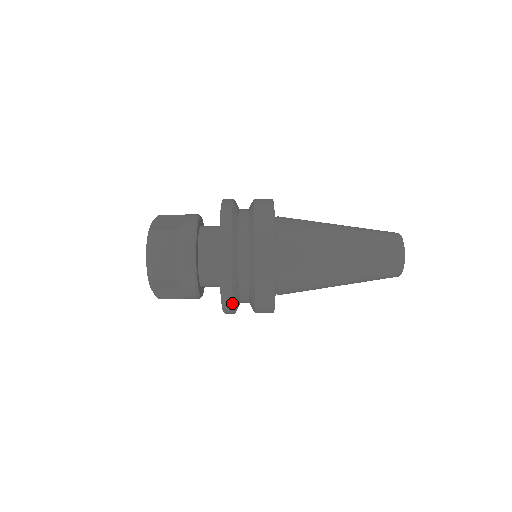
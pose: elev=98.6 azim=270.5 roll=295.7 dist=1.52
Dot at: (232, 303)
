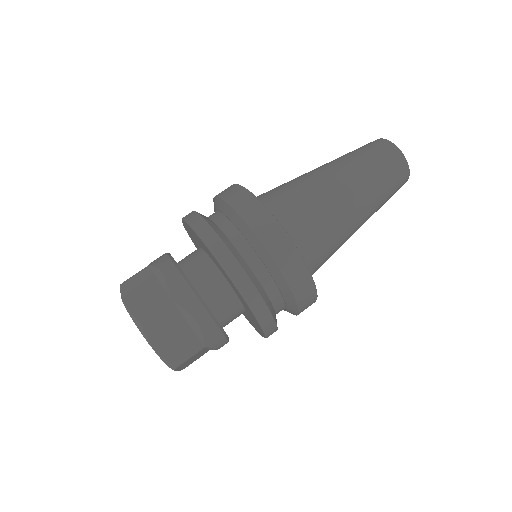
Dot at: (250, 282)
